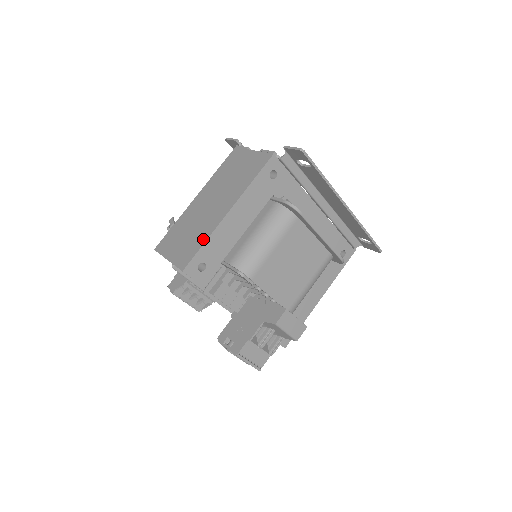
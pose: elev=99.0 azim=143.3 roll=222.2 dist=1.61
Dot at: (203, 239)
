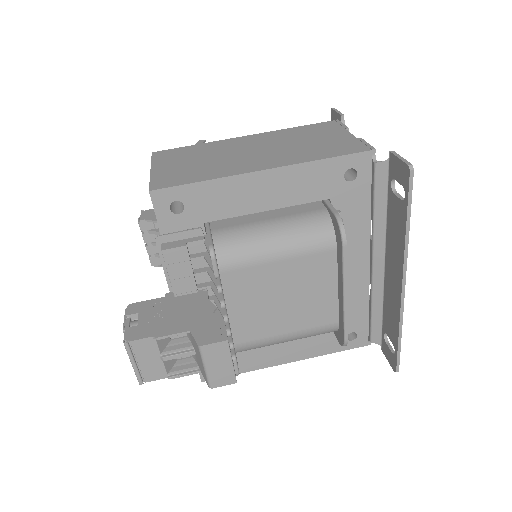
Dot at: (206, 176)
